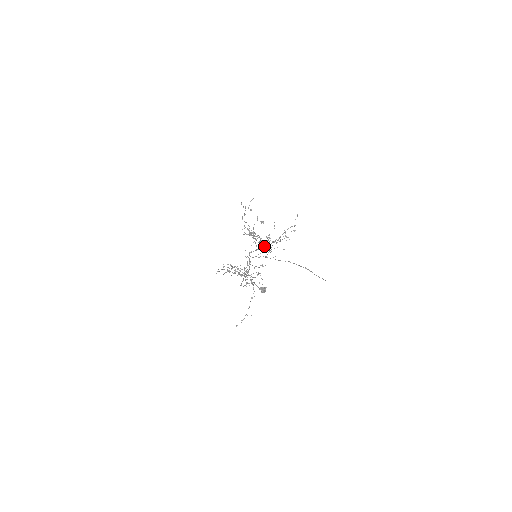
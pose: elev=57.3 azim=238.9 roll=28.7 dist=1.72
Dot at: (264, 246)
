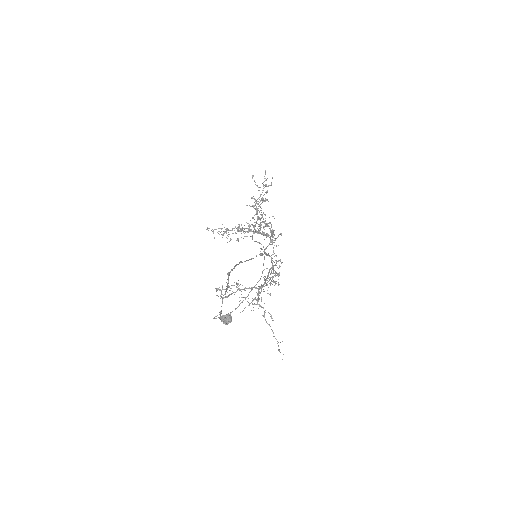
Dot at: occluded
